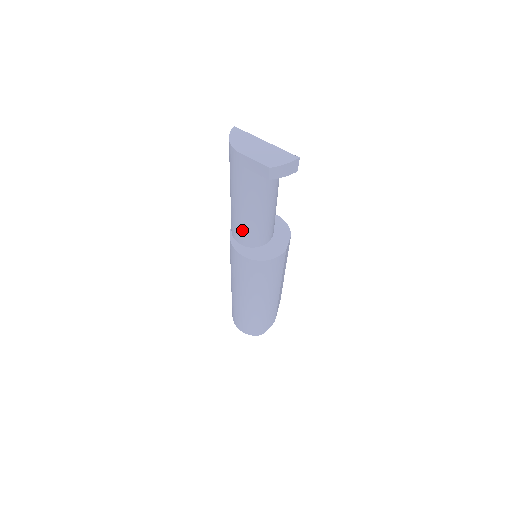
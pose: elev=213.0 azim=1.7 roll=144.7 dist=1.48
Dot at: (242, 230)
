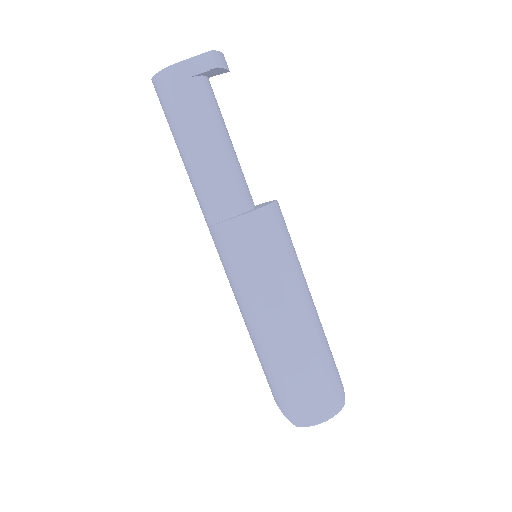
Dot at: (226, 186)
